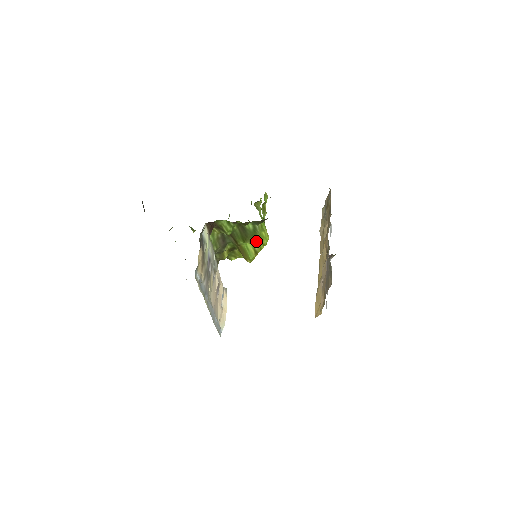
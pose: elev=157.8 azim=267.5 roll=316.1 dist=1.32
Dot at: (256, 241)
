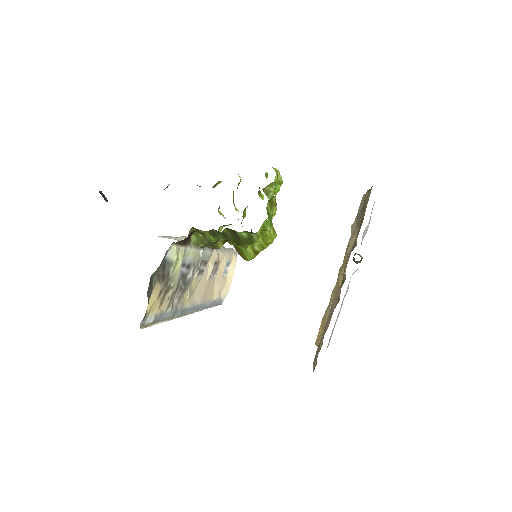
Dot at: occluded
